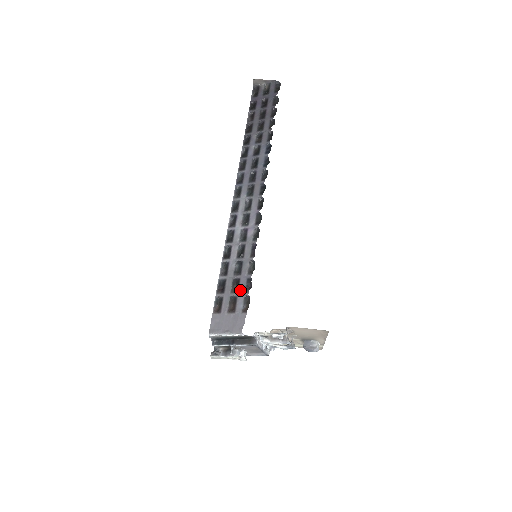
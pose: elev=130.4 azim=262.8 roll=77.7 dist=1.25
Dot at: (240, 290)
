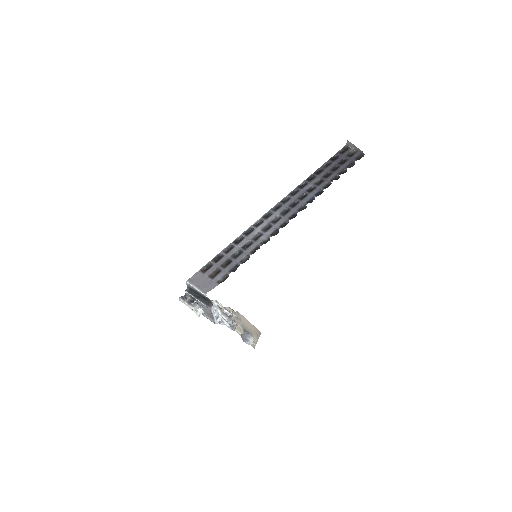
Dot at: (227, 268)
